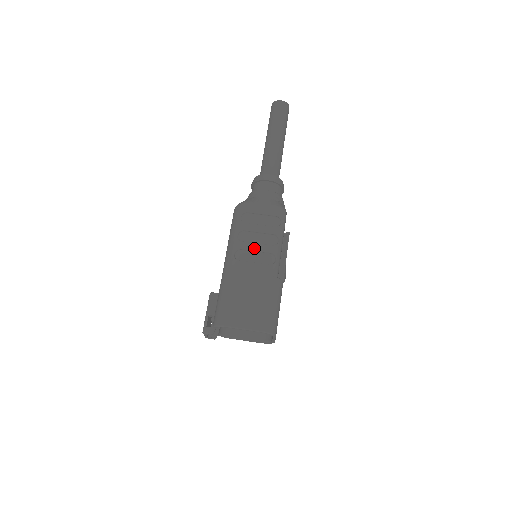
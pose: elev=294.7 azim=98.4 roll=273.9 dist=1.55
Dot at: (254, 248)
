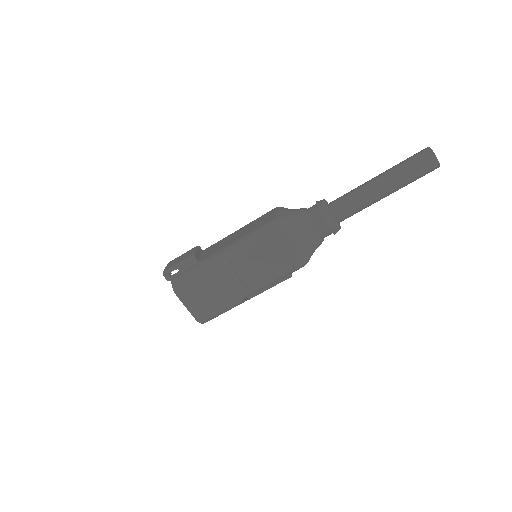
Dot at: (251, 270)
